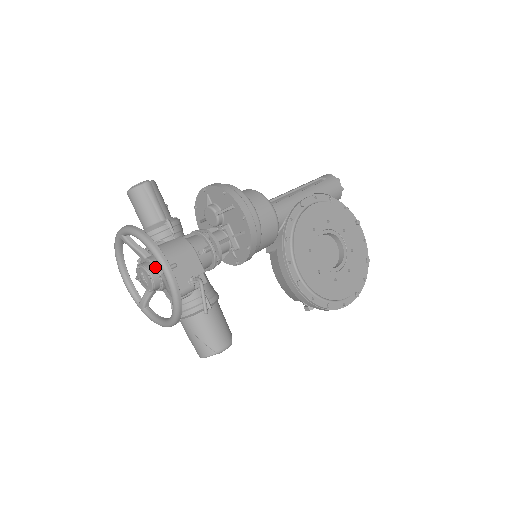
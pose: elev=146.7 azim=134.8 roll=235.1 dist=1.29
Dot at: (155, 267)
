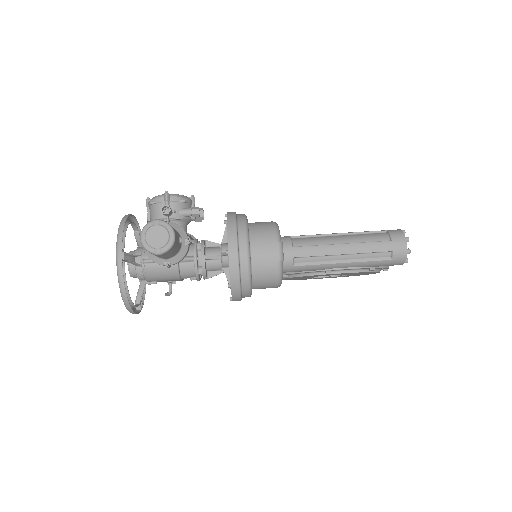
Dot at: (138, 278)
